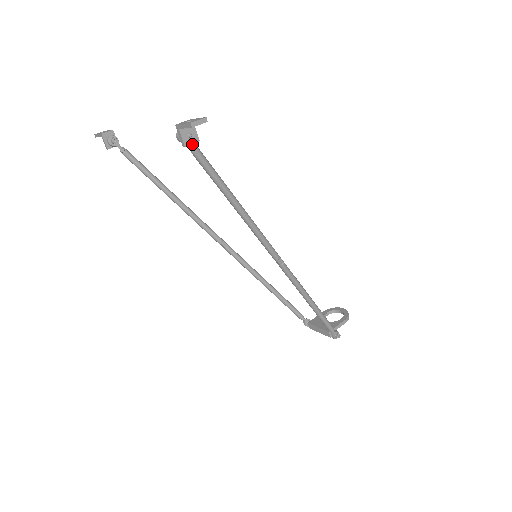
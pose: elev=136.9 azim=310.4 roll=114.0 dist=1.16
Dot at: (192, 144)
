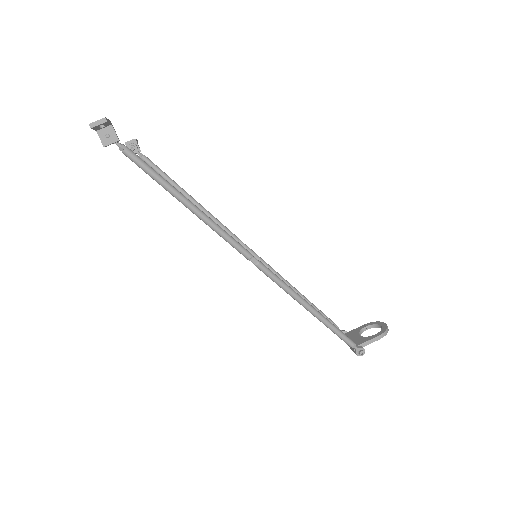
Dot at: (120, 144)
